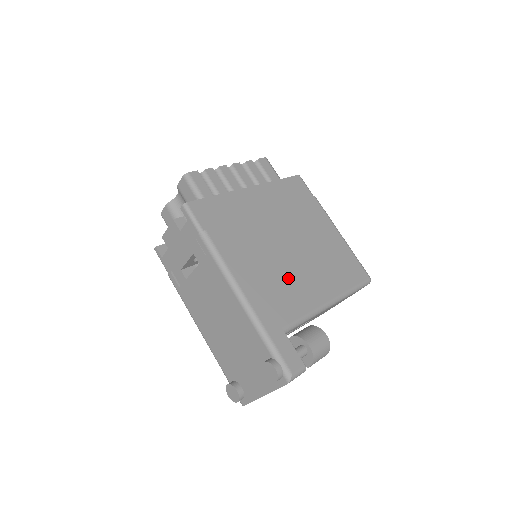
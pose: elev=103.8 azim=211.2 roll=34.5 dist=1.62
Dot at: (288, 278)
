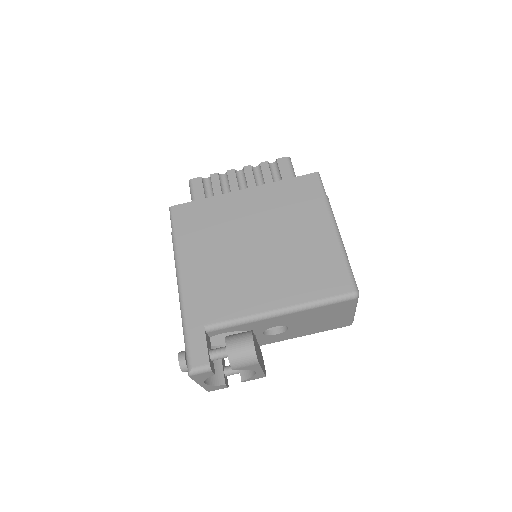
Dot at: (238, 280)
